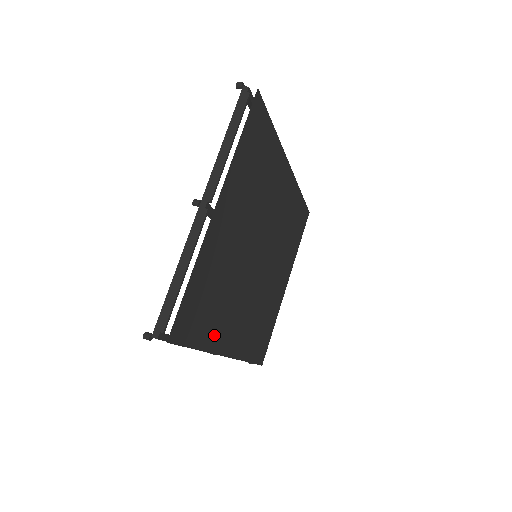
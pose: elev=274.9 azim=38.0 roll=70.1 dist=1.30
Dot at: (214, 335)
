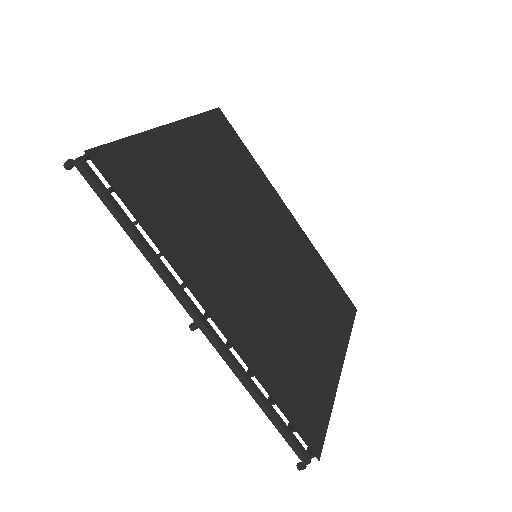
Dot at: (175, 247)
